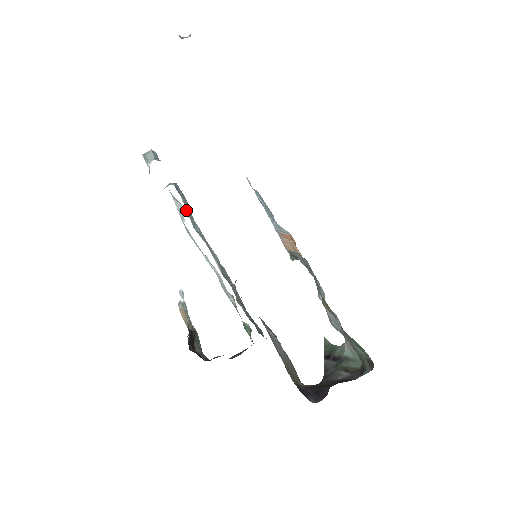
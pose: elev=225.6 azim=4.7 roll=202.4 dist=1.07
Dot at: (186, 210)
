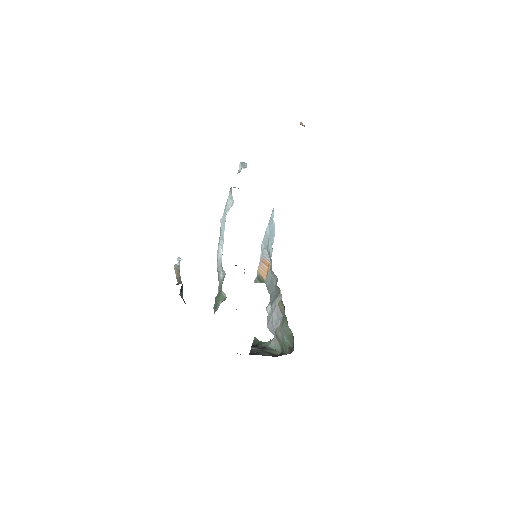
Dot at: occluded
